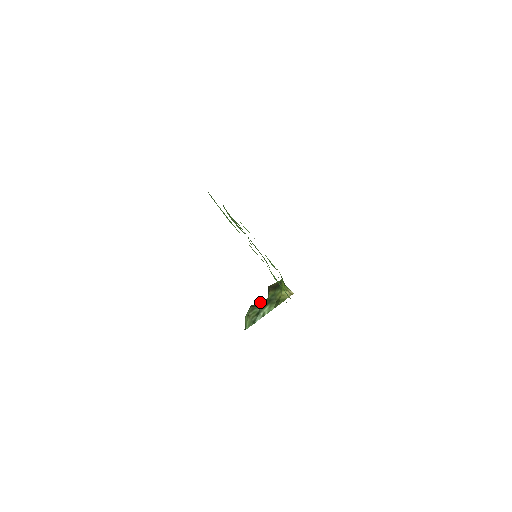
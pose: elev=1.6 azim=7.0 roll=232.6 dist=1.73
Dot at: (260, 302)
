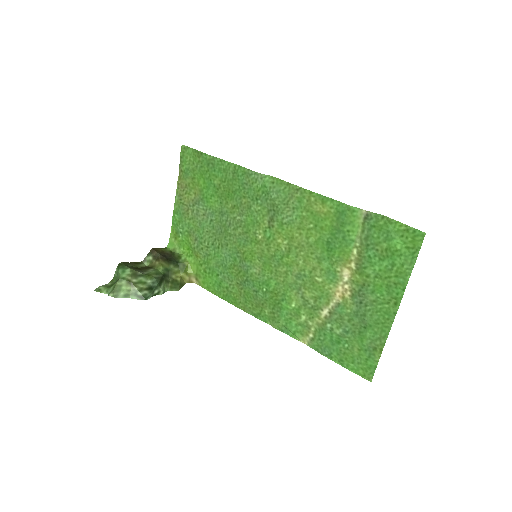
Dot at: (134, 263)
